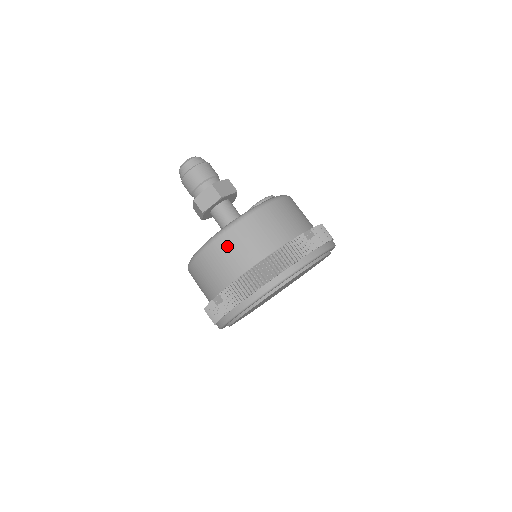
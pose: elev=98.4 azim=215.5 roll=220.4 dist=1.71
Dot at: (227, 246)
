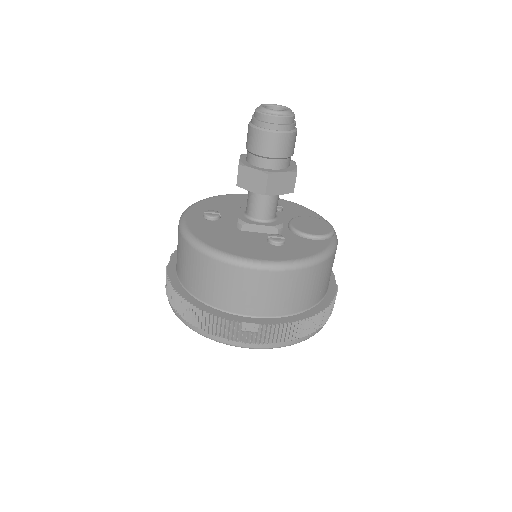
Dot at: (302, 281)
